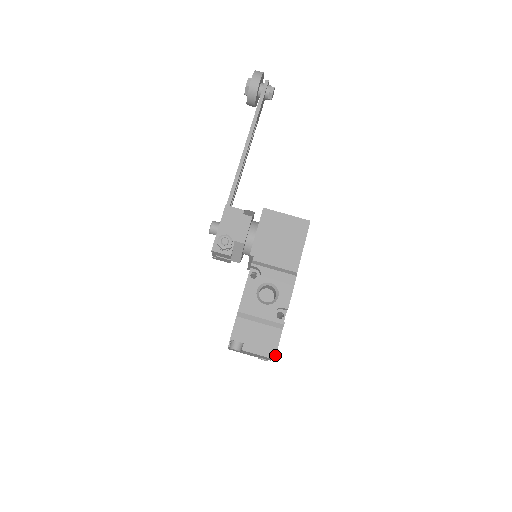
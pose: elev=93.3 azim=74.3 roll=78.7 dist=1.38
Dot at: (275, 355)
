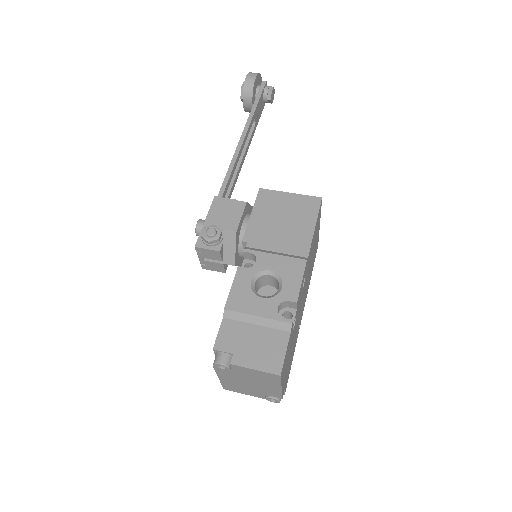
Dot at: (281, 369)
